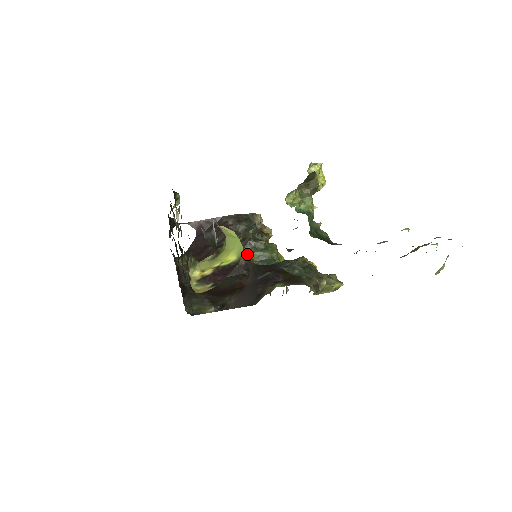
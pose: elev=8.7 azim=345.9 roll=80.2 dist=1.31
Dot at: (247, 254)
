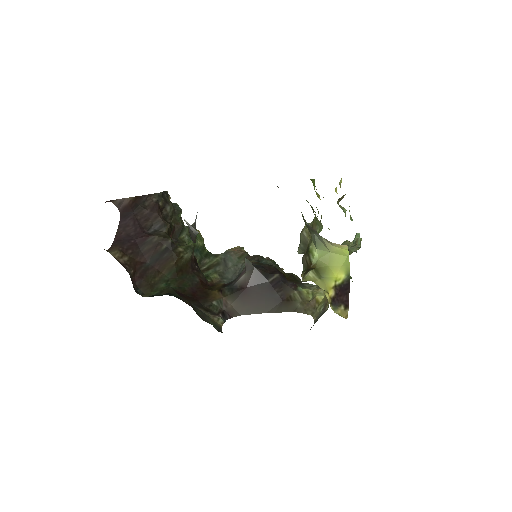
Dot at: (186, 244)
